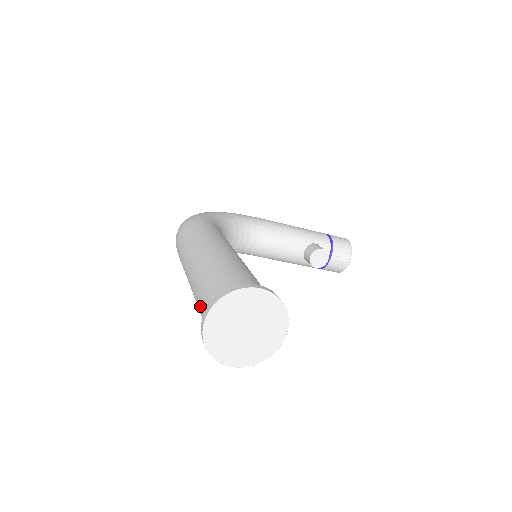
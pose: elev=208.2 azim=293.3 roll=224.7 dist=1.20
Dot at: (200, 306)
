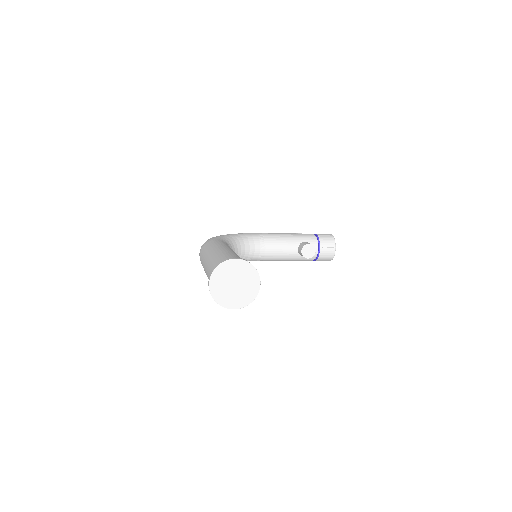
Dot at: occluded
